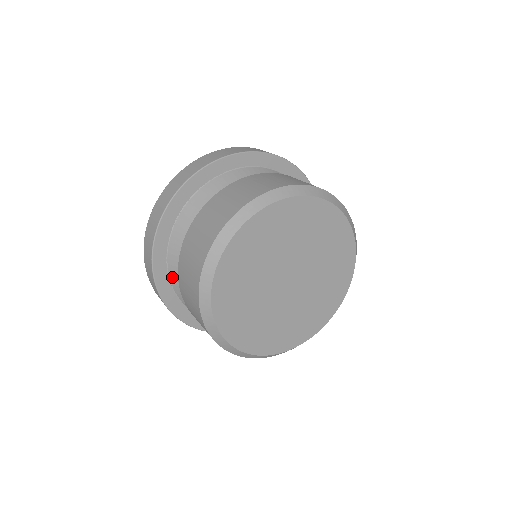
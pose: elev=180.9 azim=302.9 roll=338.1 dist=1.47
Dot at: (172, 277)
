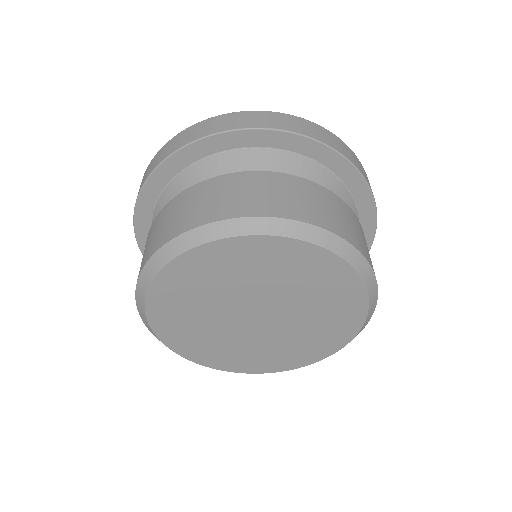
Dot at: occluded
